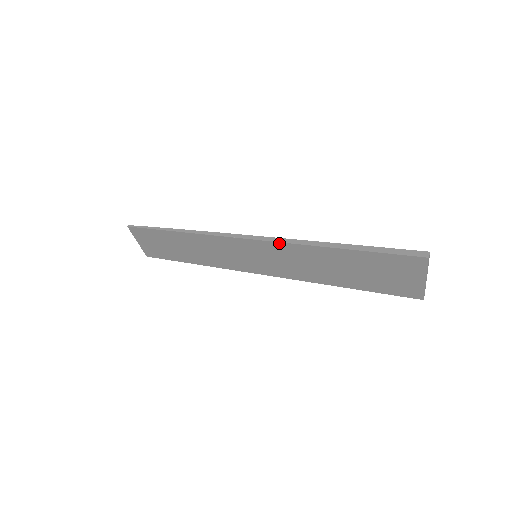
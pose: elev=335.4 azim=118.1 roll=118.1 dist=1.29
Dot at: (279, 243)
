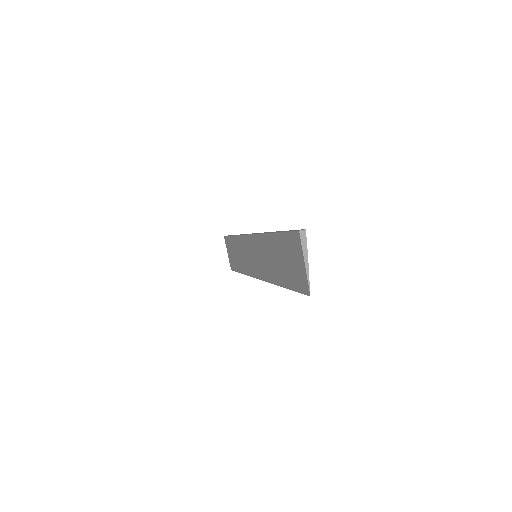
Dot at: (258, 235)
